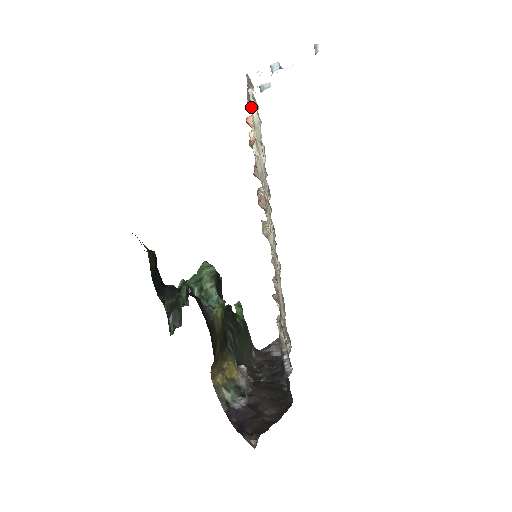
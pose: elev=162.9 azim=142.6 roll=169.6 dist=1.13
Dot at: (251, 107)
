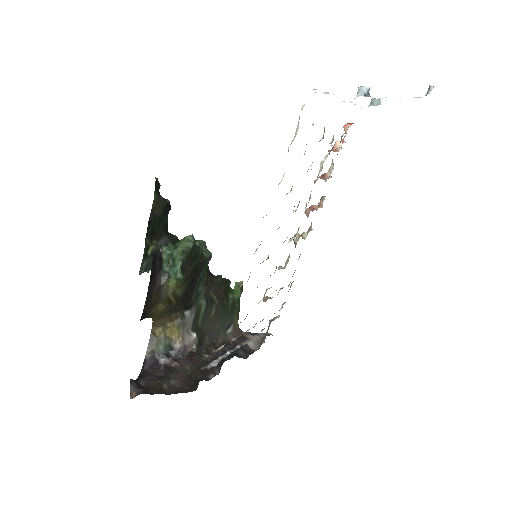
Dot at: (298, 123)
